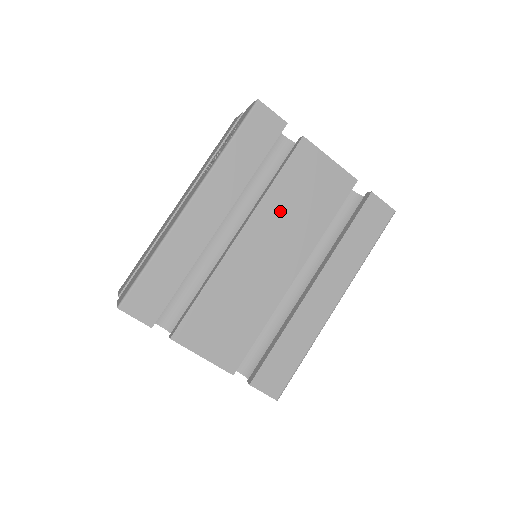
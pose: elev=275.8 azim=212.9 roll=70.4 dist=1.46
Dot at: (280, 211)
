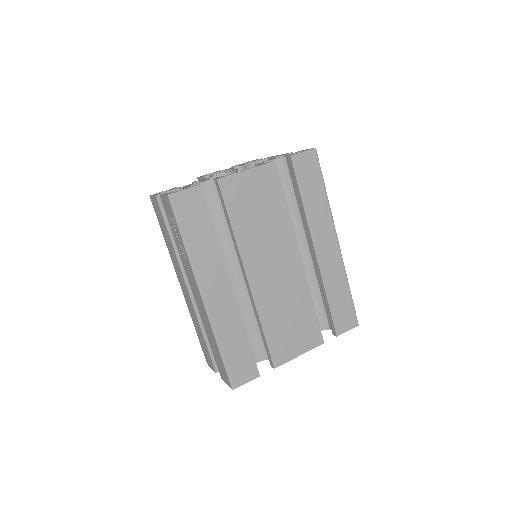
Dot at: (254, 237)
